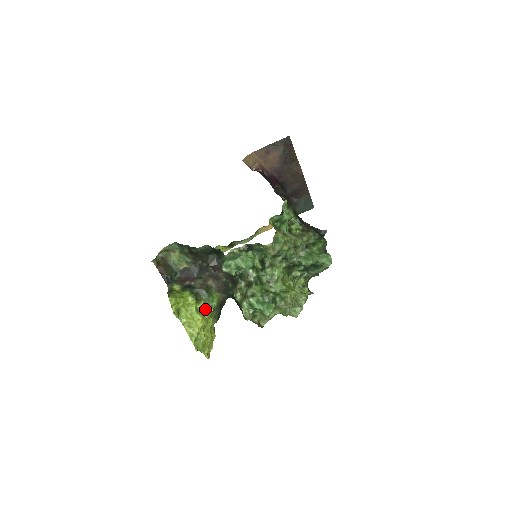
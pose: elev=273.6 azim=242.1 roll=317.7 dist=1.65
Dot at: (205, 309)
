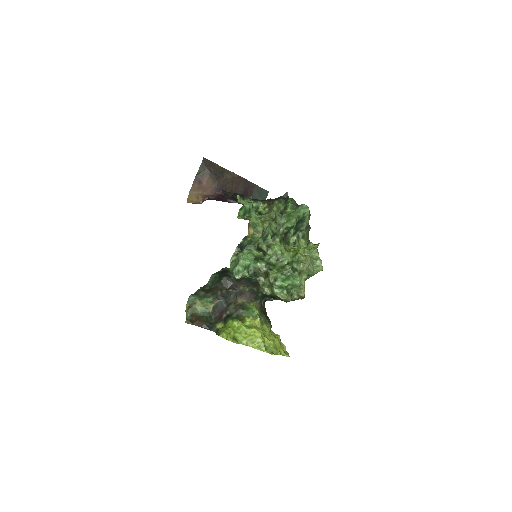
Dot at: (253, 322)
